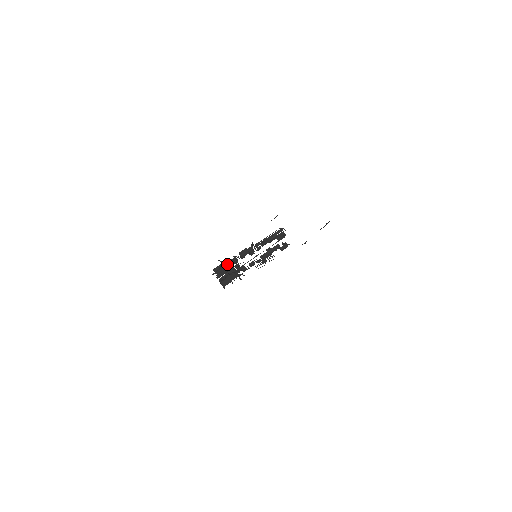
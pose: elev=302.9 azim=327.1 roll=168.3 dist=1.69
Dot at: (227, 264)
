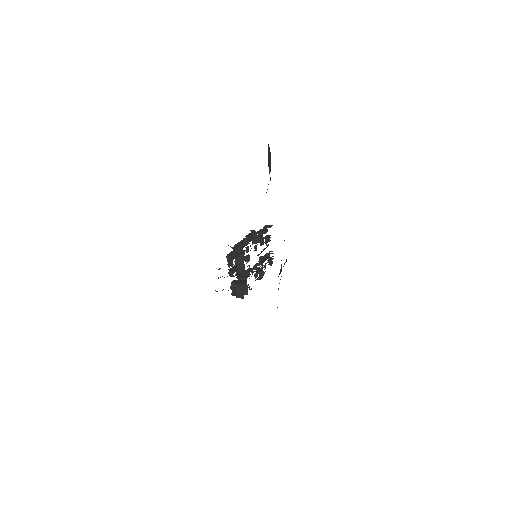
Dot at: (240, 246)
